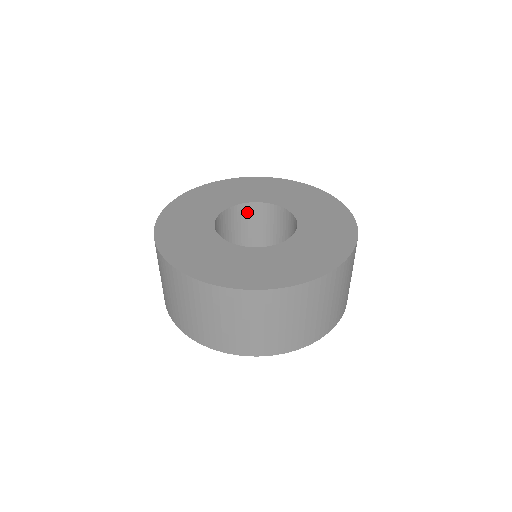
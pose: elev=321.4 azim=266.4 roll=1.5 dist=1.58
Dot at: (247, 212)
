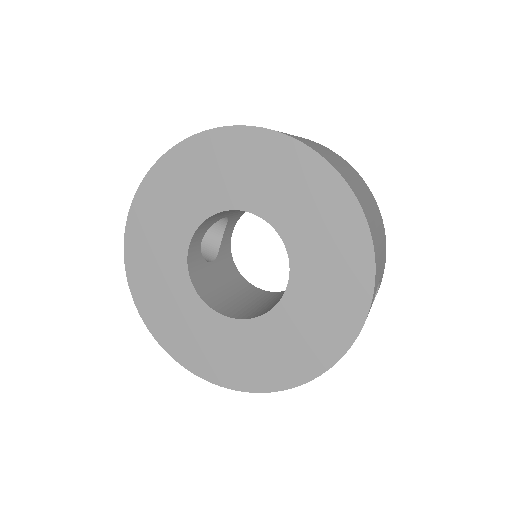
Dot at: occluded
